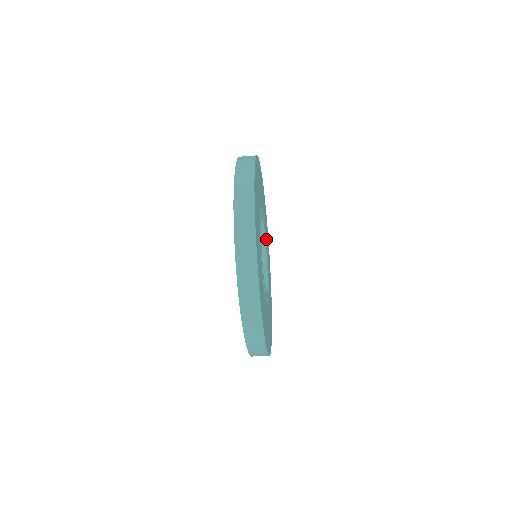
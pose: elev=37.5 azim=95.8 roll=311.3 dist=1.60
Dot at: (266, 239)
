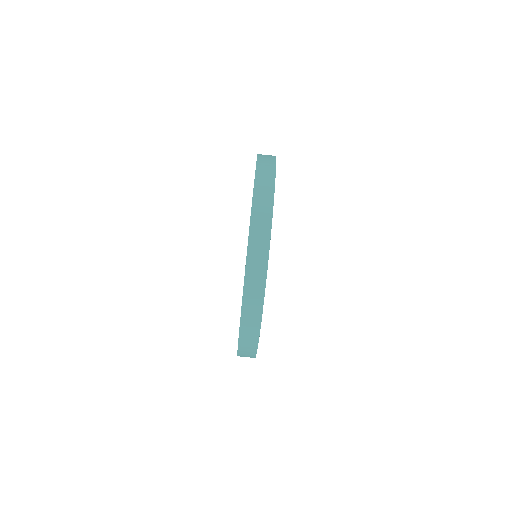
Dot at: occluded
